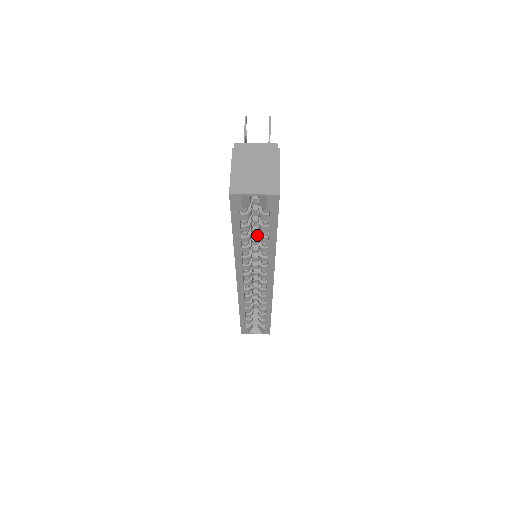
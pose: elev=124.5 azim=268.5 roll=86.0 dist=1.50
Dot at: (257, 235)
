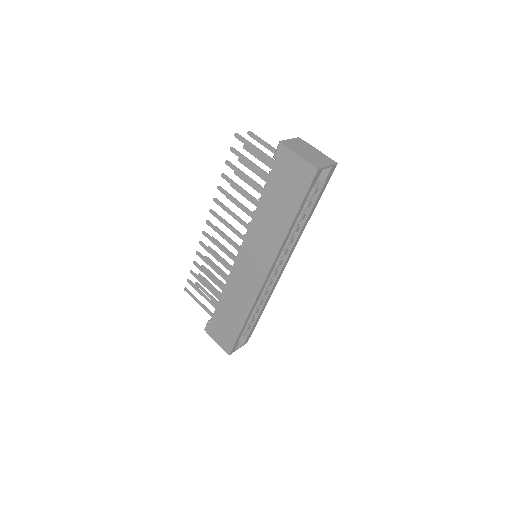
Dot at: occluded
